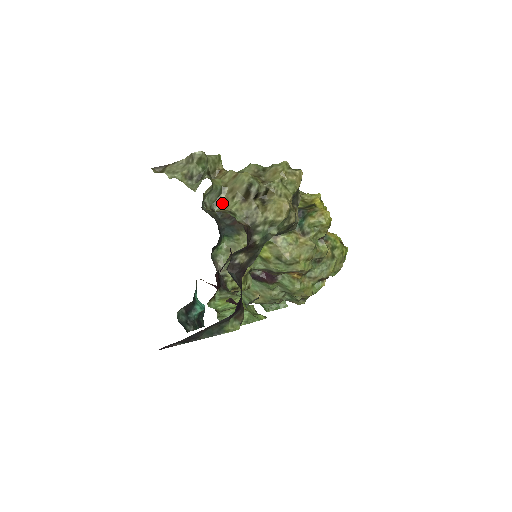
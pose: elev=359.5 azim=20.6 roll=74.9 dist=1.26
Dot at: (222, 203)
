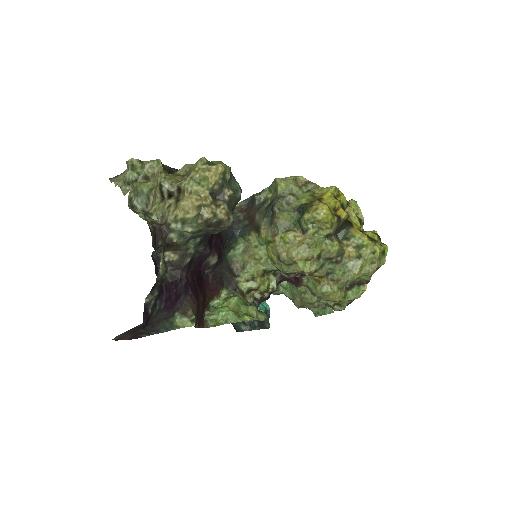
Dot at: (151, 204)
